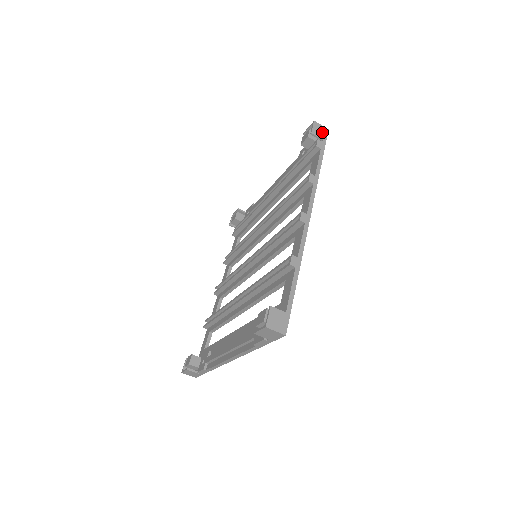
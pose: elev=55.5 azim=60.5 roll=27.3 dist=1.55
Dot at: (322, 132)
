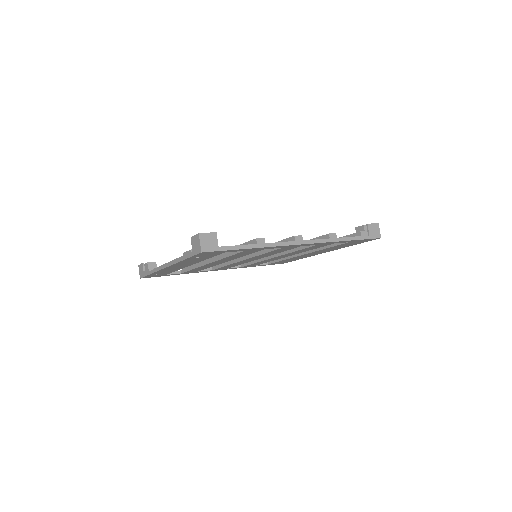
Dot at: (375, 233)
